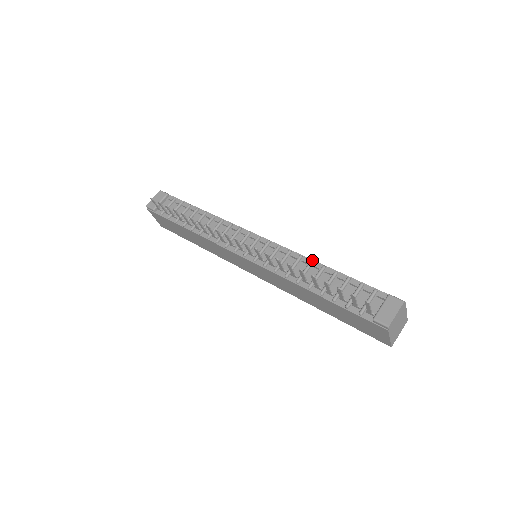
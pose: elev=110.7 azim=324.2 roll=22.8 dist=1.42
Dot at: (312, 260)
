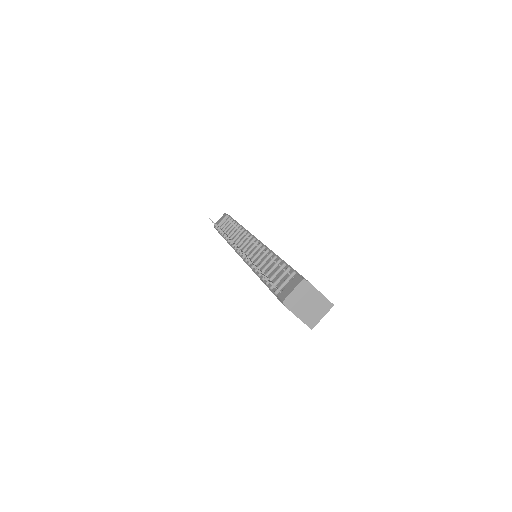
Dot at: (271, 252)
